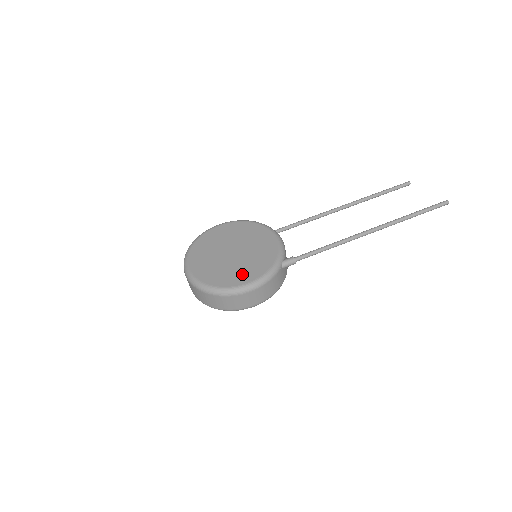
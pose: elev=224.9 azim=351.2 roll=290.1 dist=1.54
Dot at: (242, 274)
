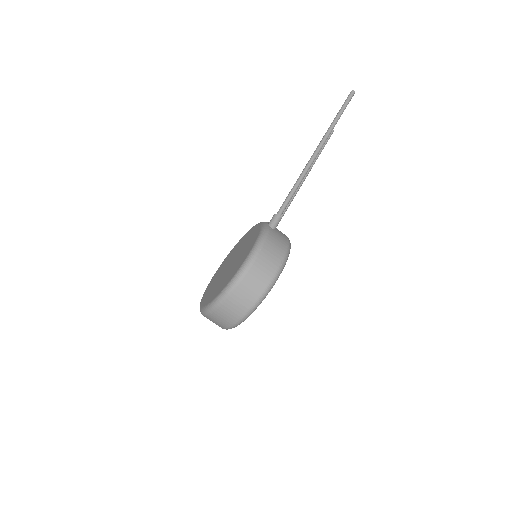
Dot at: (242, 258)
